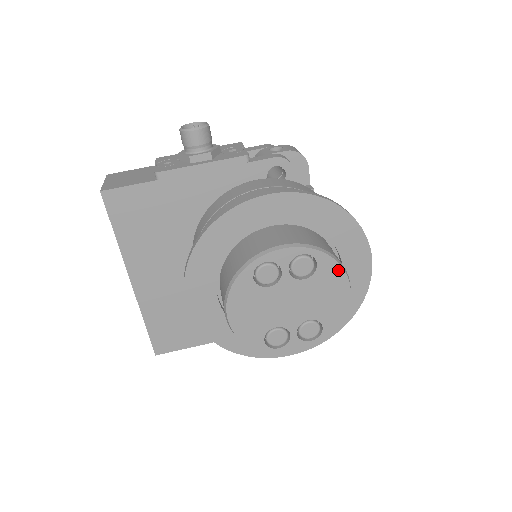
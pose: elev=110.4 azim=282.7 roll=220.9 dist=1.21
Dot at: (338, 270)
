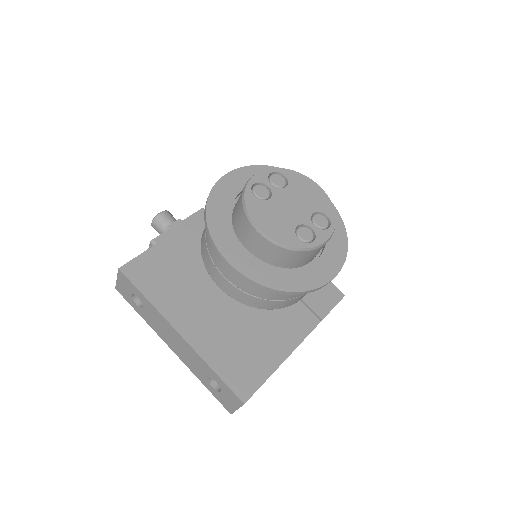
Dot at: (300, 176)
